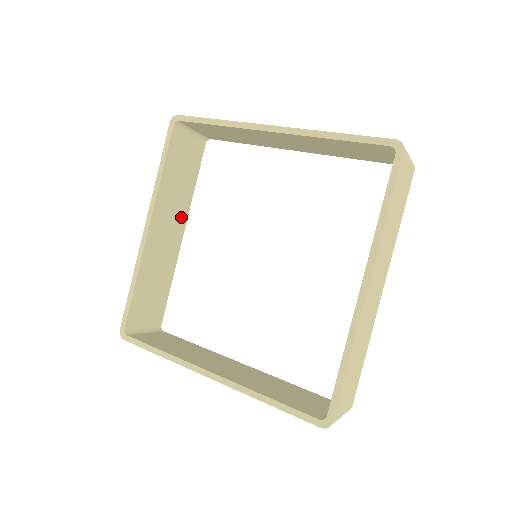
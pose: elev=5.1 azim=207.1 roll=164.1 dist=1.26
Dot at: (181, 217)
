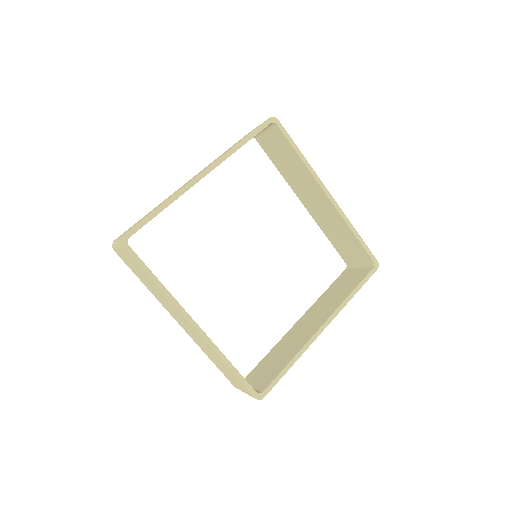
Dot at: occluded
